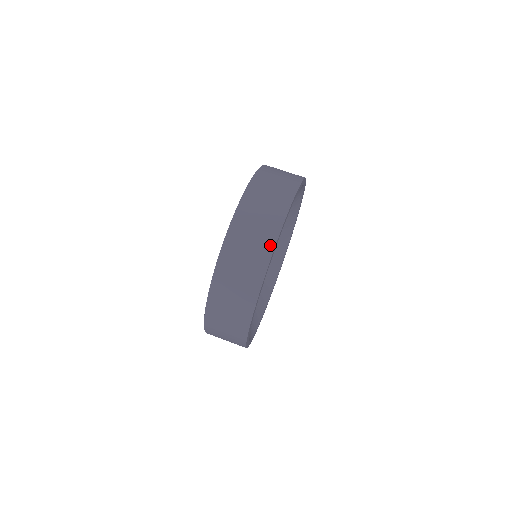
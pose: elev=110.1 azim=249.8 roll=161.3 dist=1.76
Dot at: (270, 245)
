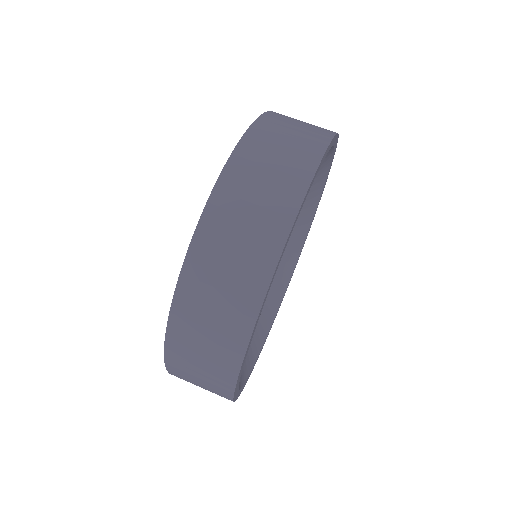
Dot at: (320, 144)
